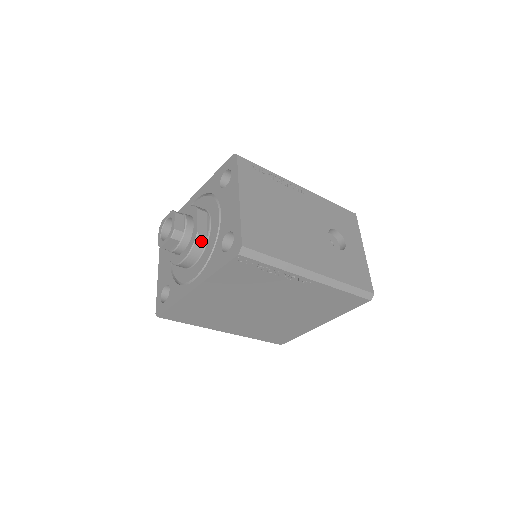
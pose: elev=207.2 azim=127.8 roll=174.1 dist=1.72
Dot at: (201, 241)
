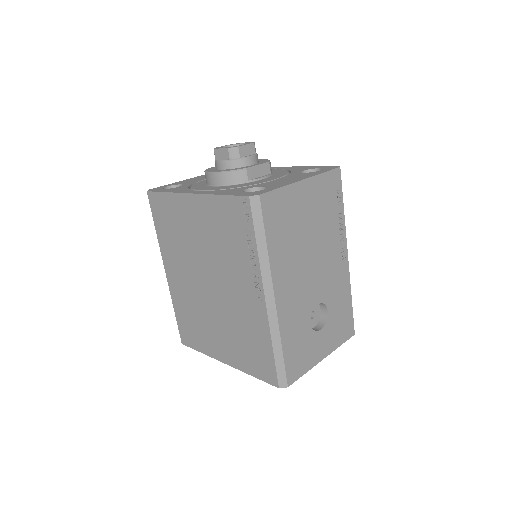
Dot at: (241, 176)
